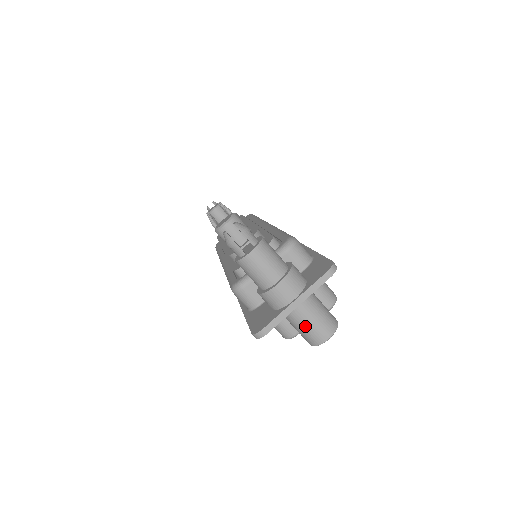
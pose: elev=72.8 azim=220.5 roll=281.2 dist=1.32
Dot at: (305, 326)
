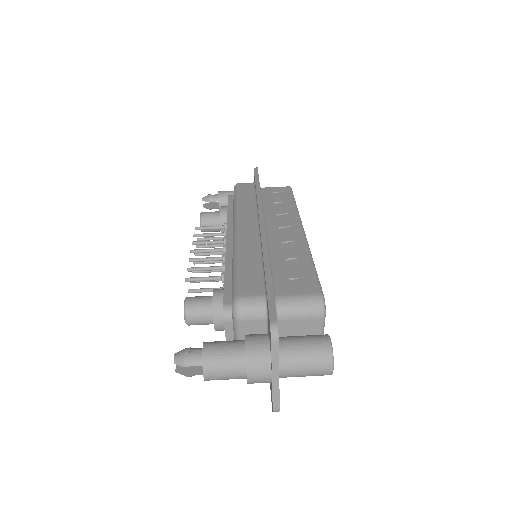
Dot at: (304, 376)
